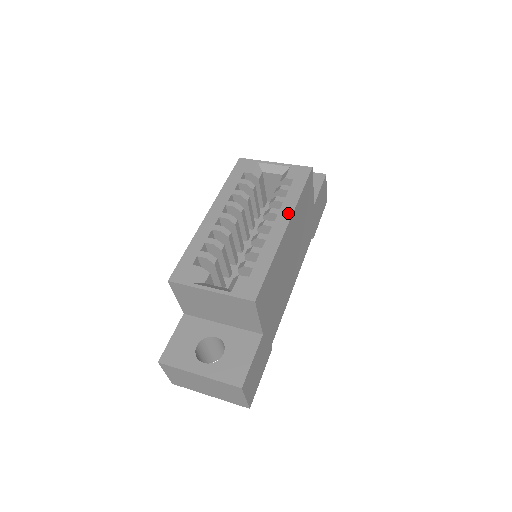
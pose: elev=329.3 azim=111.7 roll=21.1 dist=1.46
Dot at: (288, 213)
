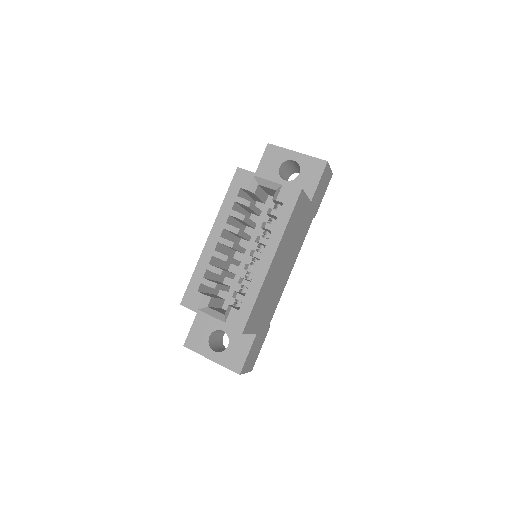
Dot at: (274, 245)
